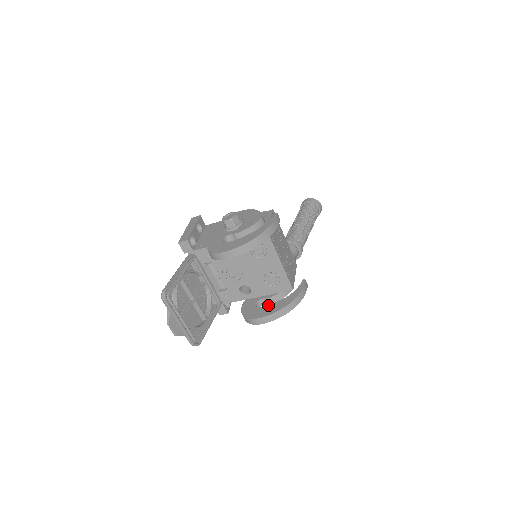
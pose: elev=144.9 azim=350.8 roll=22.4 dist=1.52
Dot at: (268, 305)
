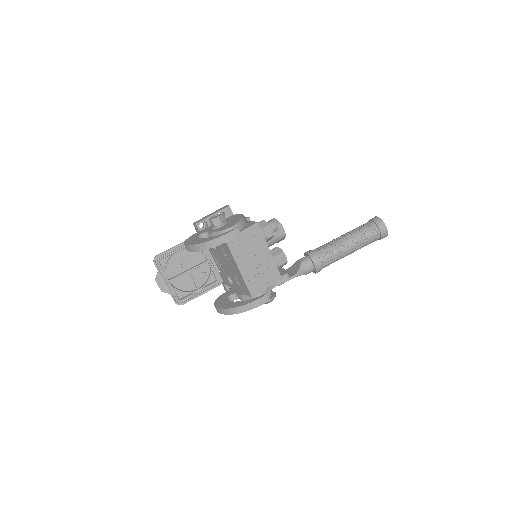
Dot at: occluded
